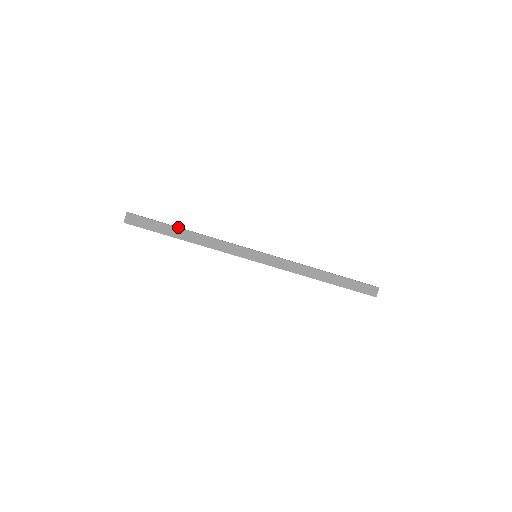
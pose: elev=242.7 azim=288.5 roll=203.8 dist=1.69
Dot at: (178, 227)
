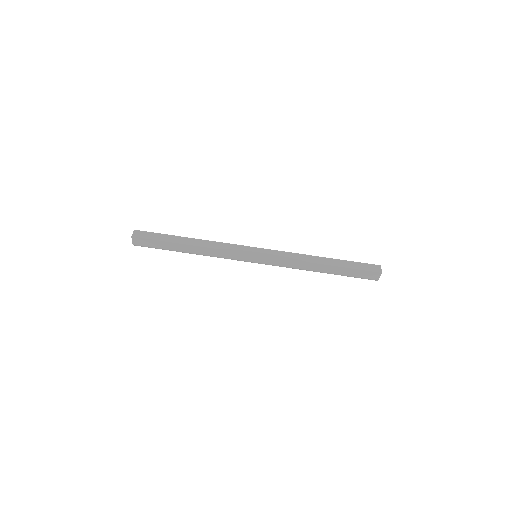
Dot at: (181, 238)
